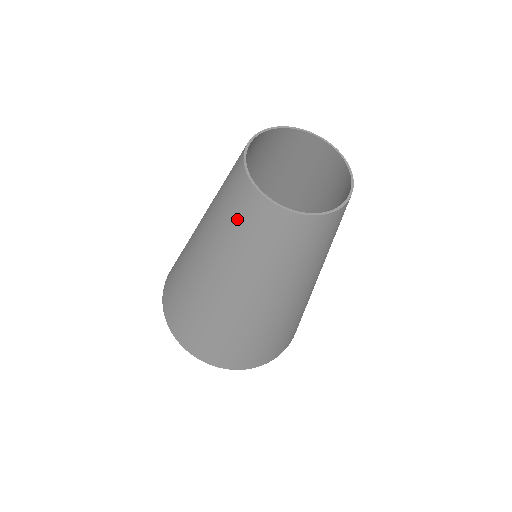
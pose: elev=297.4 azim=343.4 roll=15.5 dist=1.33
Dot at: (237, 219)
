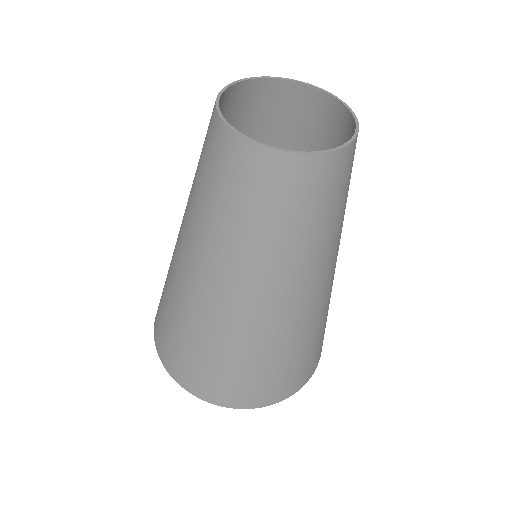
Dot at: (282, 210)
